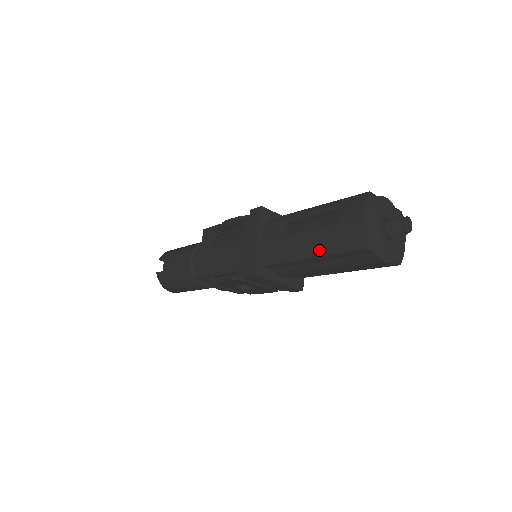
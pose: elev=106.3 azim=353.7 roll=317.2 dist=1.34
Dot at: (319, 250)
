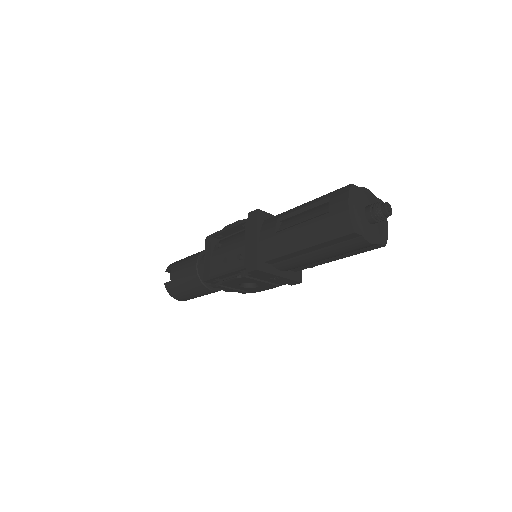
Dot at: (313, 240)
